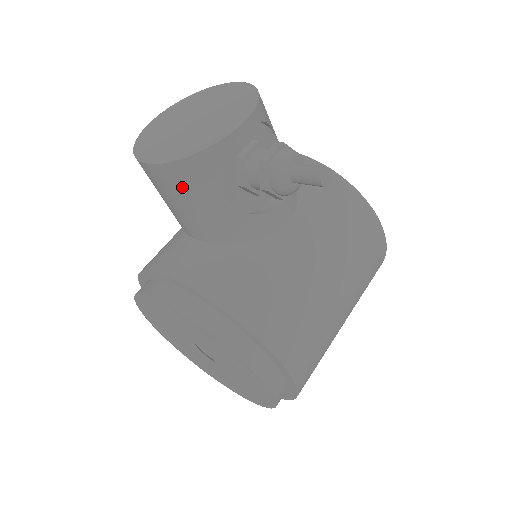
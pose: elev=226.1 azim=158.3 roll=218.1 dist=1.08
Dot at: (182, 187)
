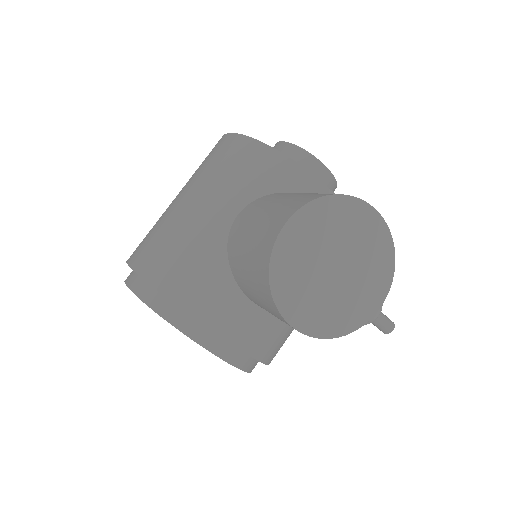
Dot at: occluded
